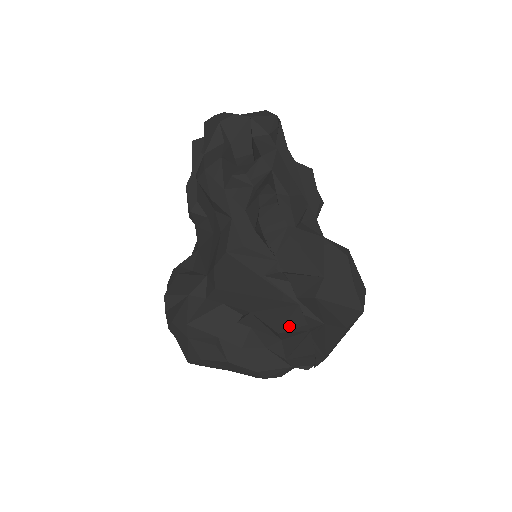
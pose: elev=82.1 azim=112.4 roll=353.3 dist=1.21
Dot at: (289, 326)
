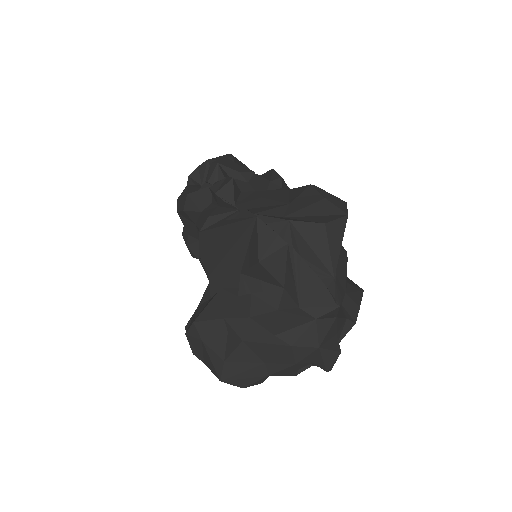
Dot at: (263, 247)
